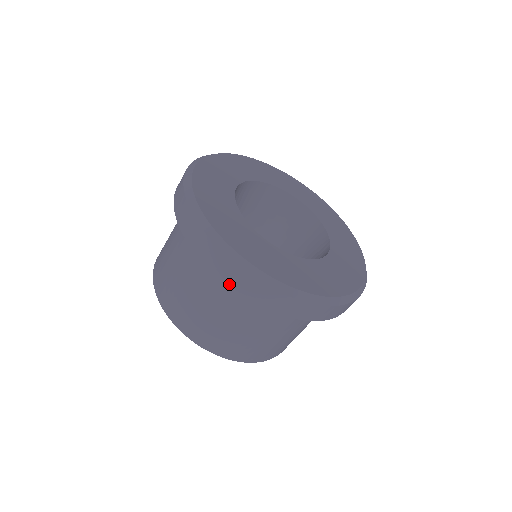
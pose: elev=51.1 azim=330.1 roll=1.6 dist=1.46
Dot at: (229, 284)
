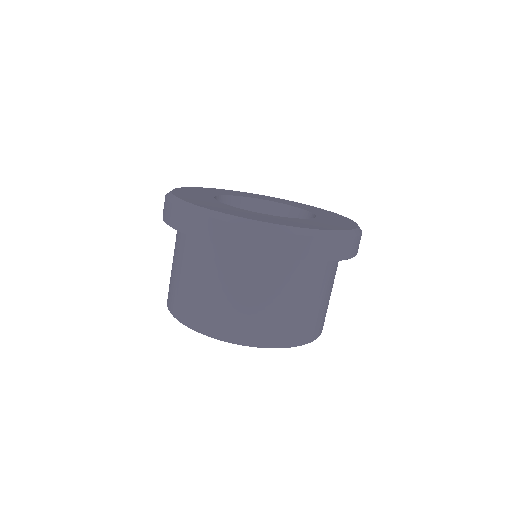
Dot at: (165, 220)
